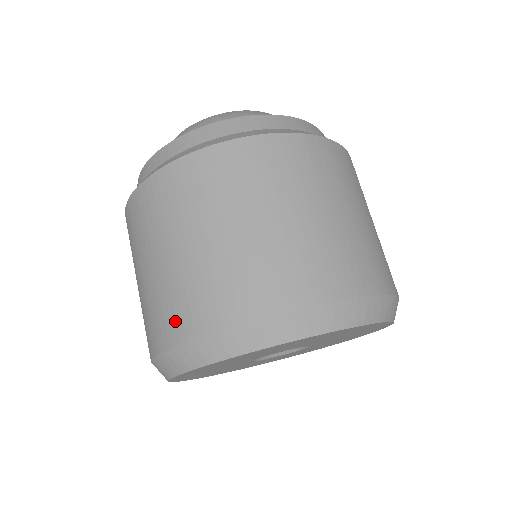
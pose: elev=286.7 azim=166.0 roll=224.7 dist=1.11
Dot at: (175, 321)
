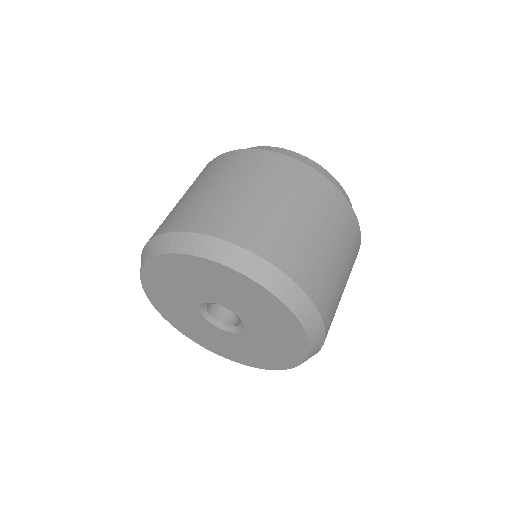
Dot at: occluded
